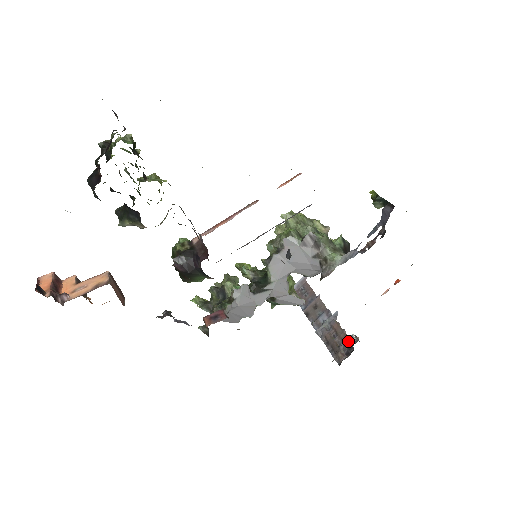
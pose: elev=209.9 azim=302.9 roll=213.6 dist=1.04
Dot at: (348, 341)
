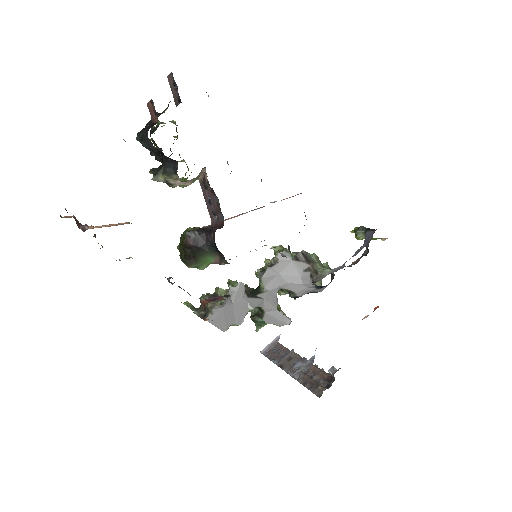
Dot at: (328, 375)
